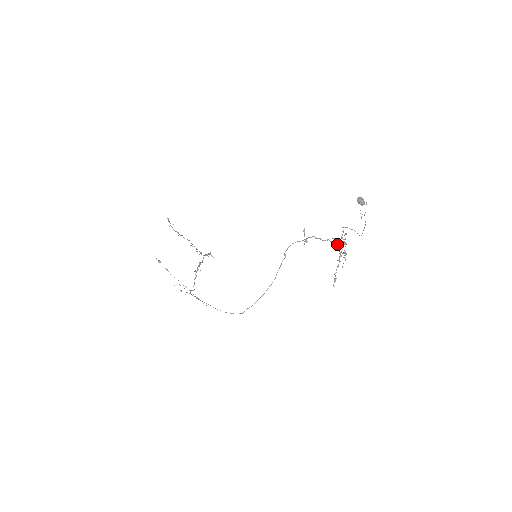
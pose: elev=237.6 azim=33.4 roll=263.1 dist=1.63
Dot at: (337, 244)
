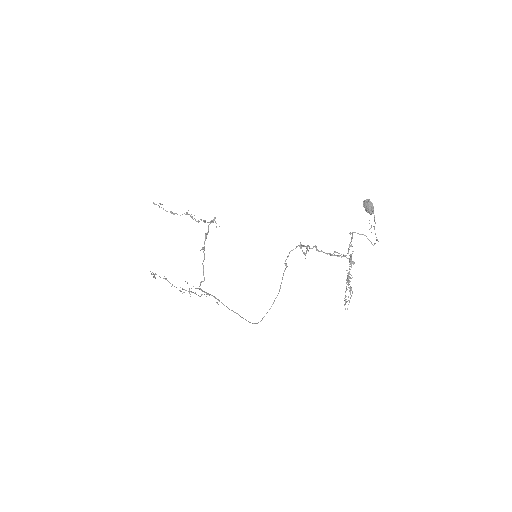
Dot at: occluded
